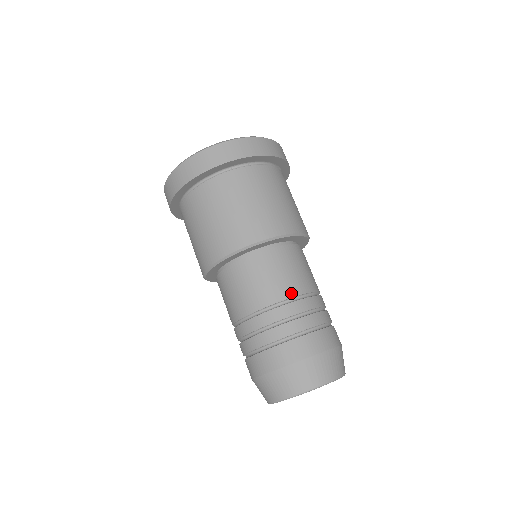
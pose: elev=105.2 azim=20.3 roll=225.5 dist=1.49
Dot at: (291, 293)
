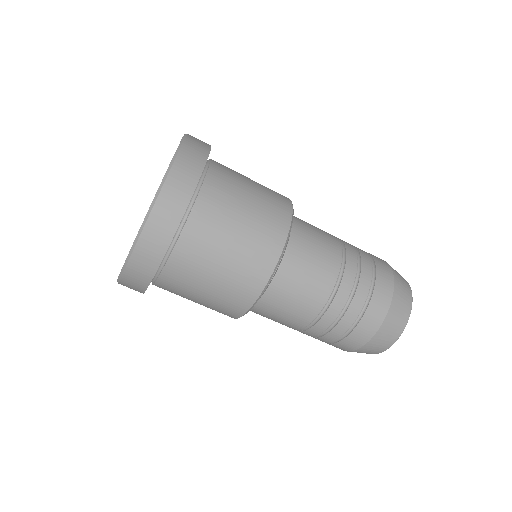
Dot at: (298, 327)
